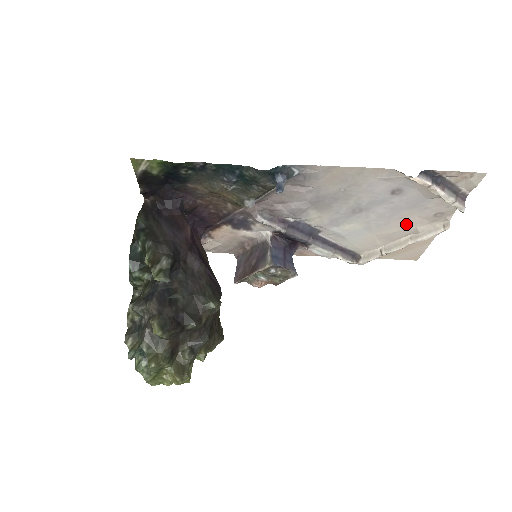
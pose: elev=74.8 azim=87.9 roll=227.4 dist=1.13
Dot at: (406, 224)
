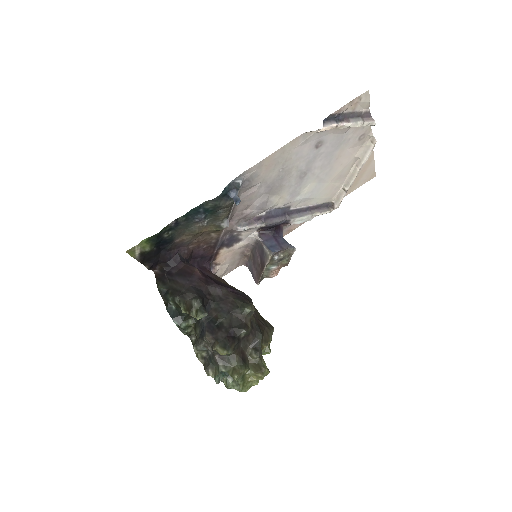
Dot at: (345, 159)
